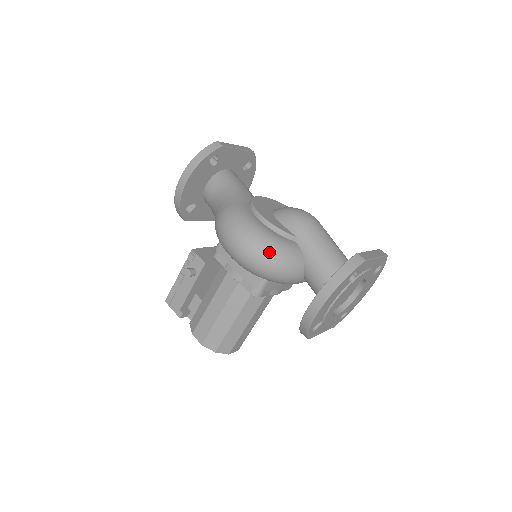
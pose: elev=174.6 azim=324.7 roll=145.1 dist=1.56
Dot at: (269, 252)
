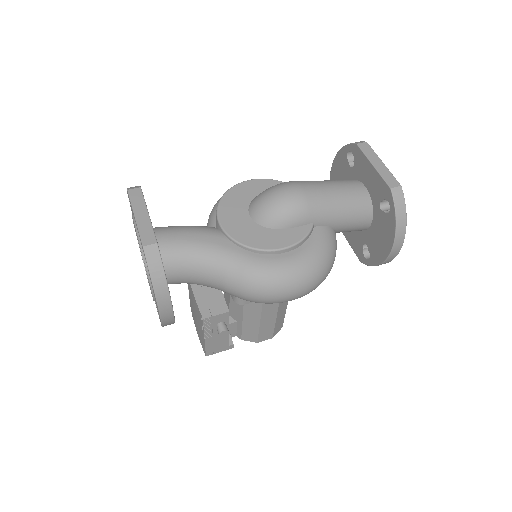
Dot at: (326, 266)
